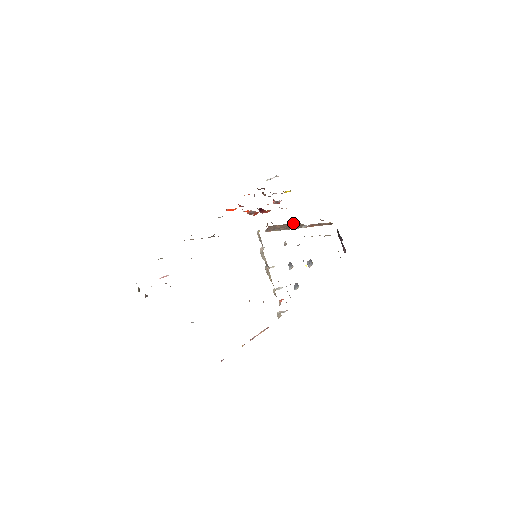
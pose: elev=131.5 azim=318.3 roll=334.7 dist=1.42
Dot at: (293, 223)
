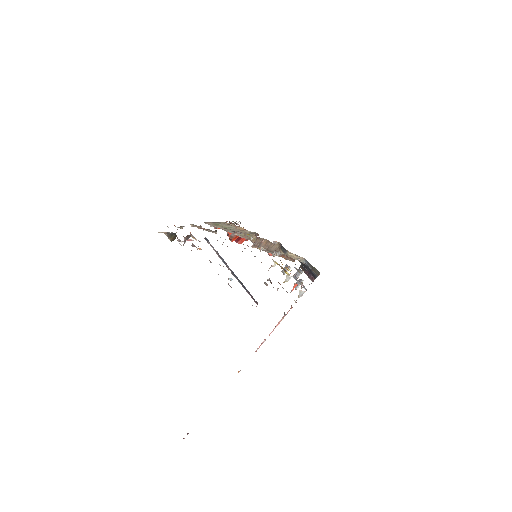
Dot at: occluded
